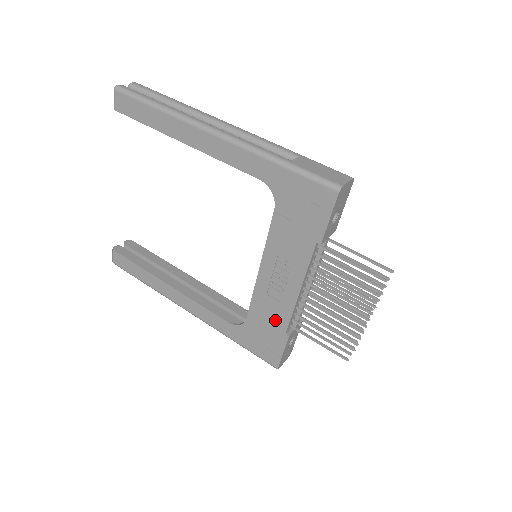
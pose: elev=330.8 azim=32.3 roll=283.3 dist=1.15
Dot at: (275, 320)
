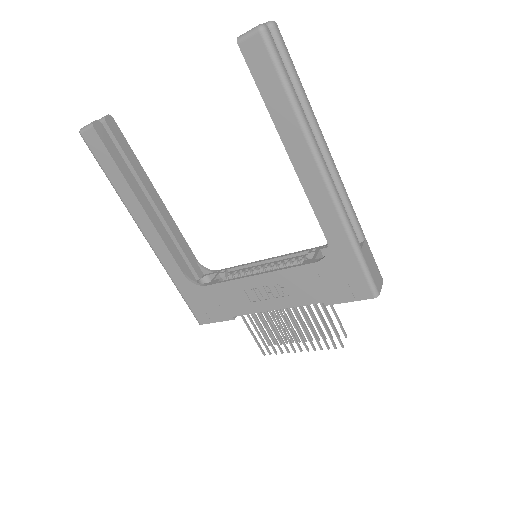
Dot at: (233, 305)
